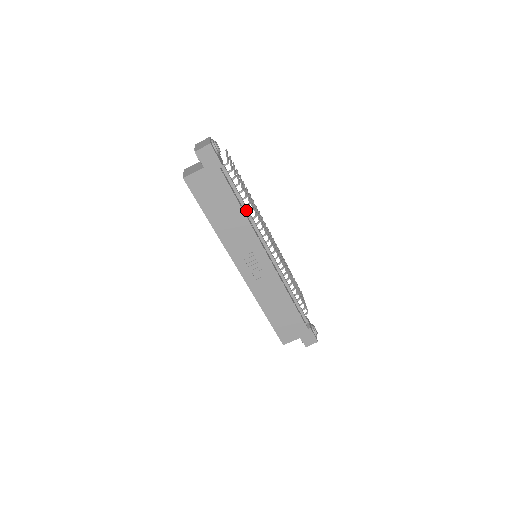
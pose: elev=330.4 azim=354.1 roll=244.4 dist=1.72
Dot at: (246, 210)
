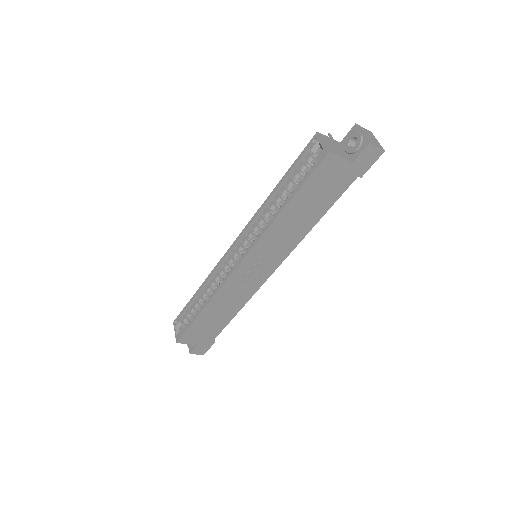
Dot at: occluded
